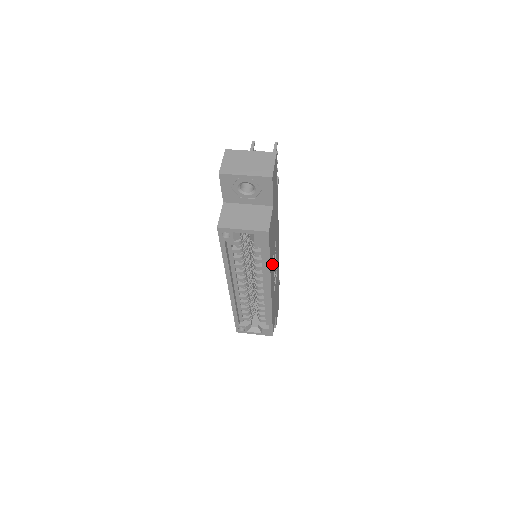
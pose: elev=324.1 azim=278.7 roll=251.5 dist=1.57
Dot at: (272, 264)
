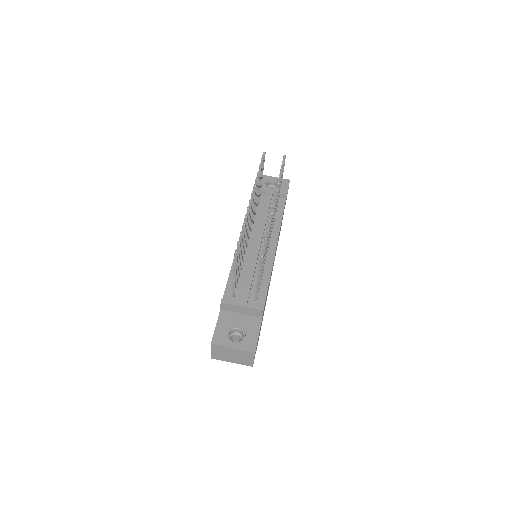
Dot at: occluded
